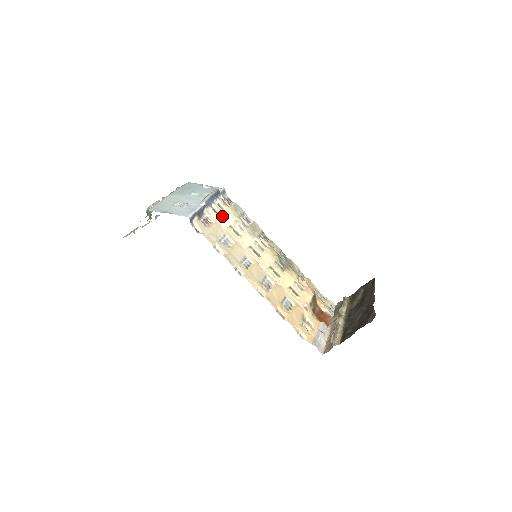
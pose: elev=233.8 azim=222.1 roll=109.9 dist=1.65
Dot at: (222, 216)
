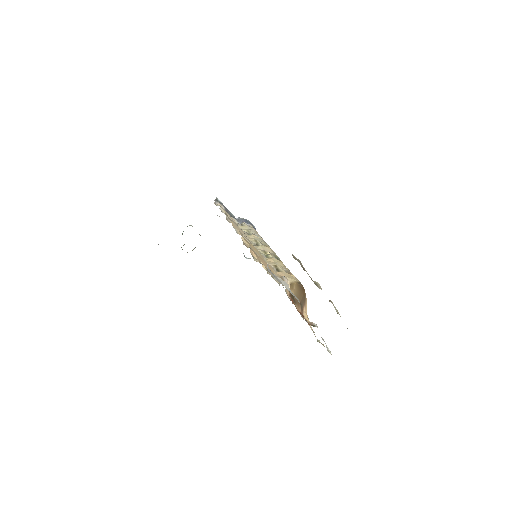
Dot at: (246, 226)
